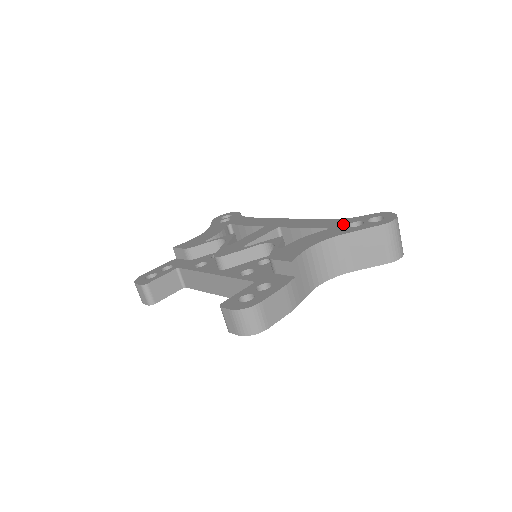
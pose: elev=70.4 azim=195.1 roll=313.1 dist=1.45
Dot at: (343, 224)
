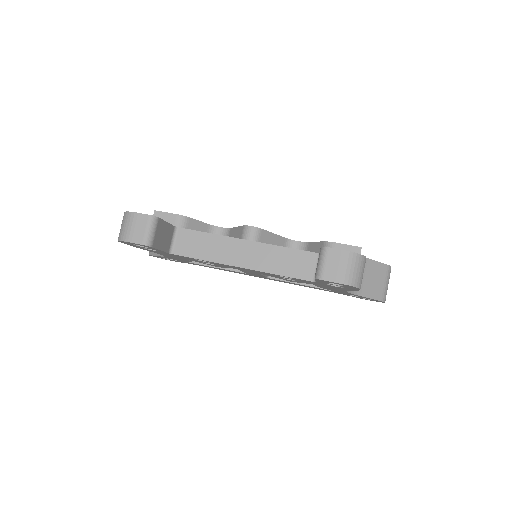
Dot at: occluded
